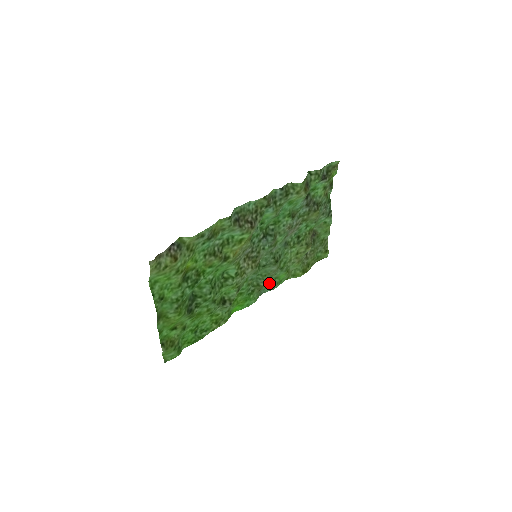
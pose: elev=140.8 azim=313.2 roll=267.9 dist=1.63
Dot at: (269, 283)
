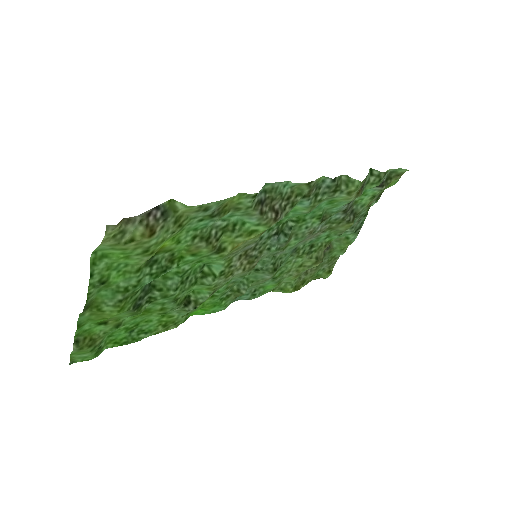
Dot at: (250, 290)
